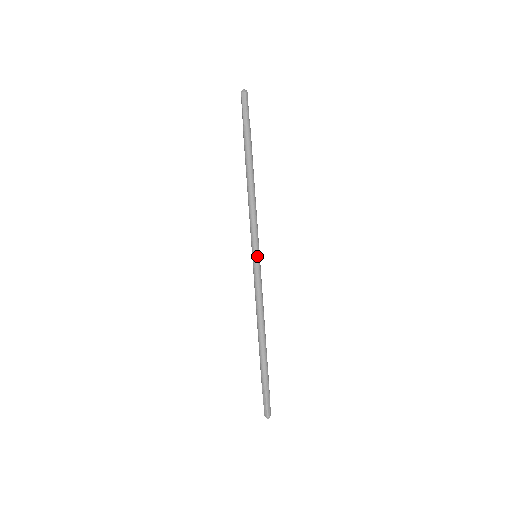
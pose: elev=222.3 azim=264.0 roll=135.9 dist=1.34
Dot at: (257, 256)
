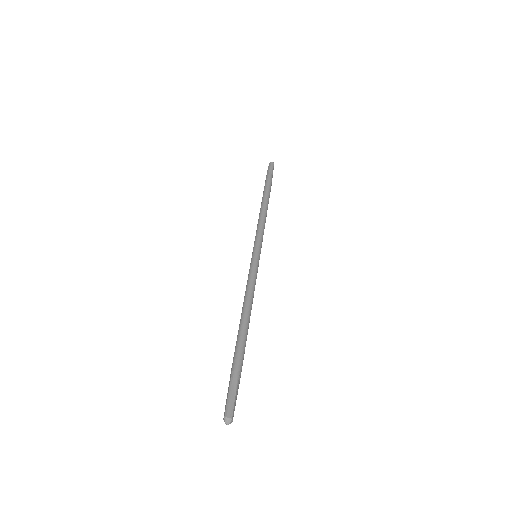
Dot at: (255, 253)
